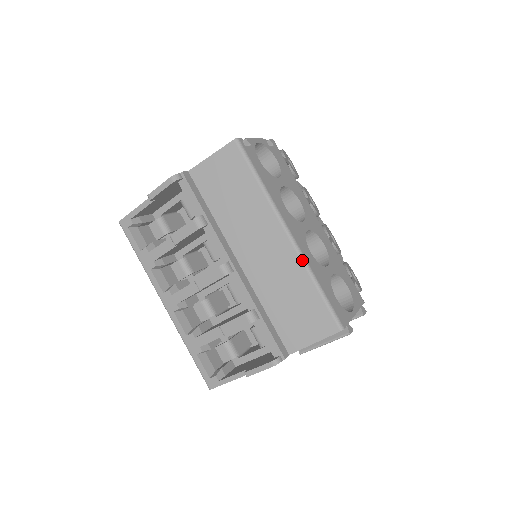
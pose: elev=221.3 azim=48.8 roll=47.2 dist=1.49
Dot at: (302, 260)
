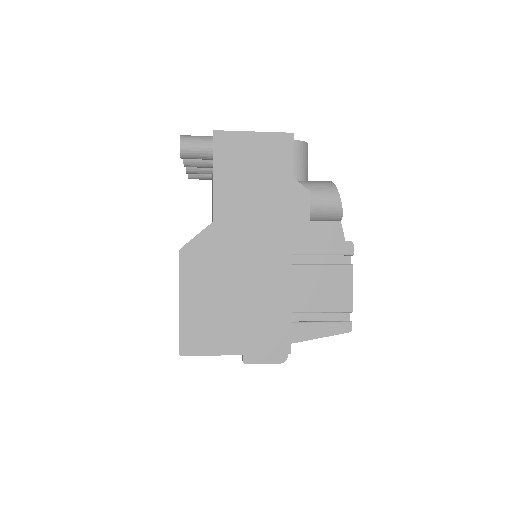
Dot at: occluded
